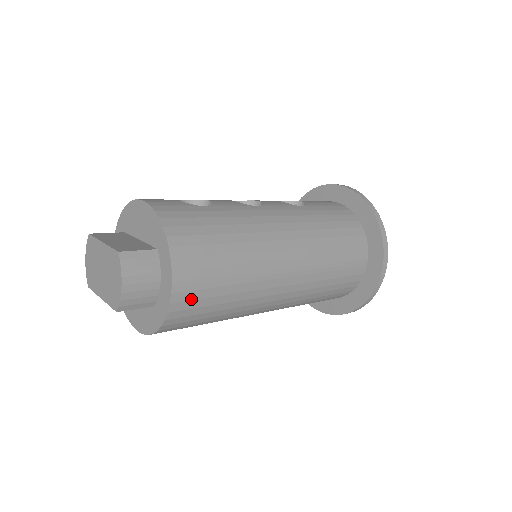
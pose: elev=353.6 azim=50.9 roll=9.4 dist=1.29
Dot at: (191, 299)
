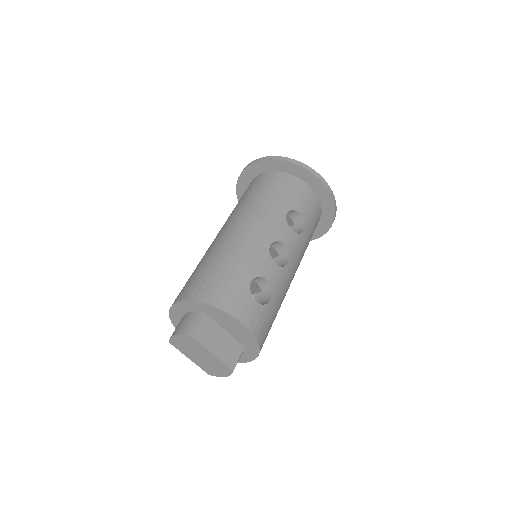
Dot at: occluded
